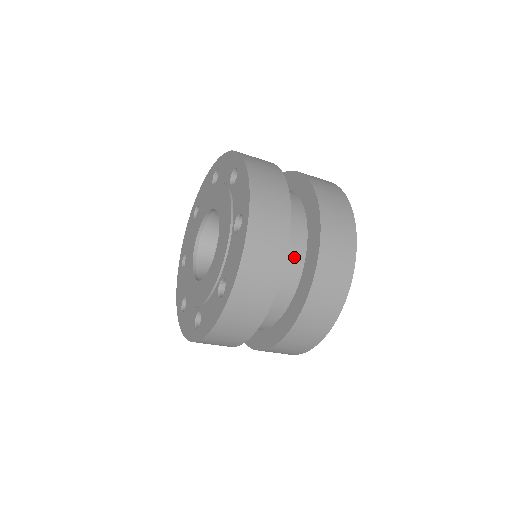
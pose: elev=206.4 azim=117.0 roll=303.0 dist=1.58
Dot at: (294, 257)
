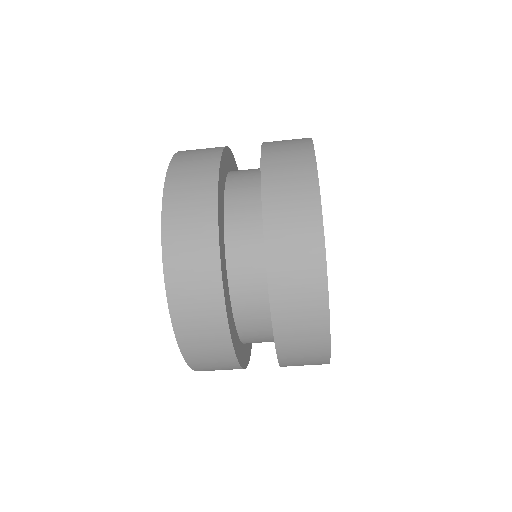
Dot at: occluded
